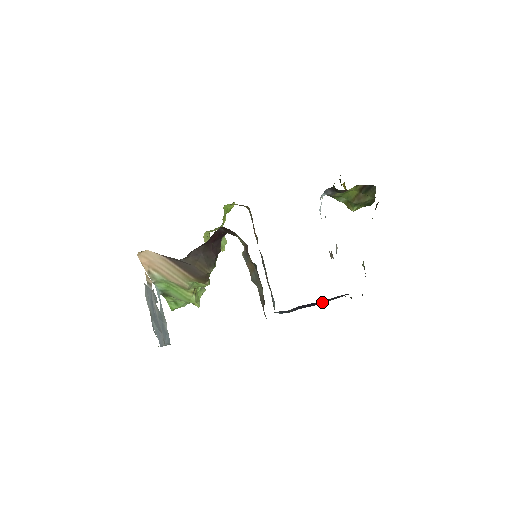
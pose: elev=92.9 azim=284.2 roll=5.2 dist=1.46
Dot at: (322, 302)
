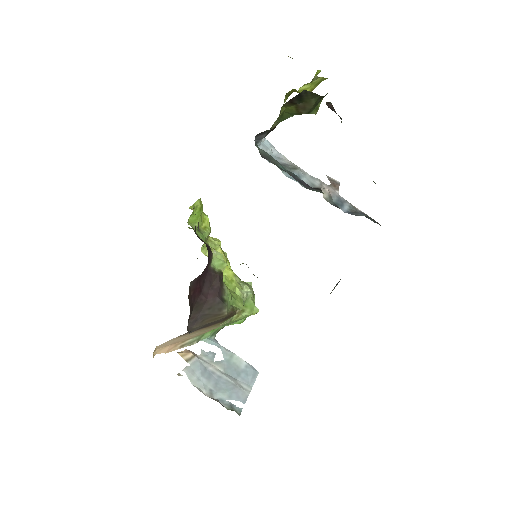
Dot at: occluded
